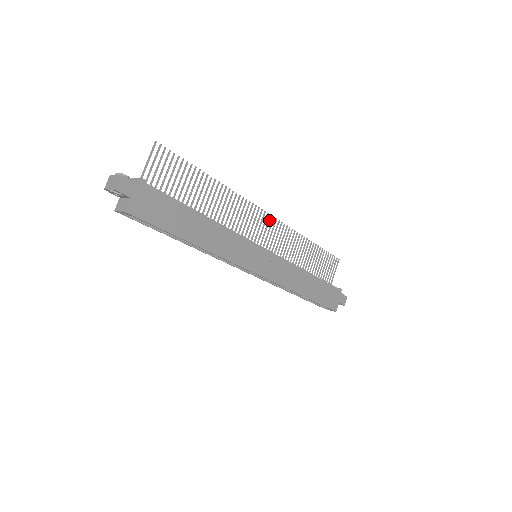
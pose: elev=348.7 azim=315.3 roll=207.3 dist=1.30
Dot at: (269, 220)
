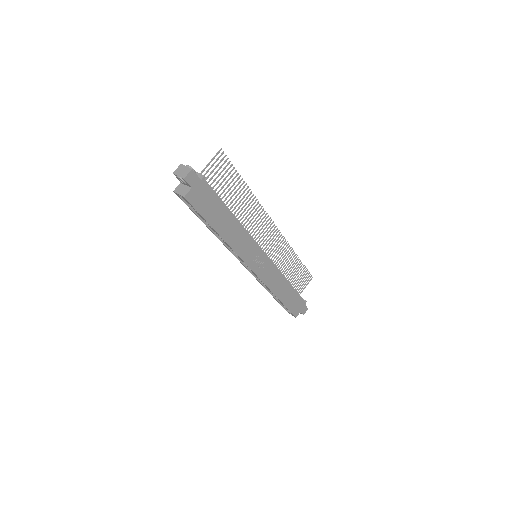
Dot at: (275, 231)
